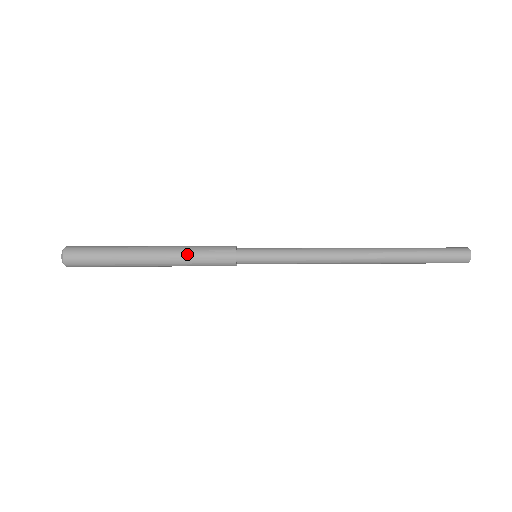
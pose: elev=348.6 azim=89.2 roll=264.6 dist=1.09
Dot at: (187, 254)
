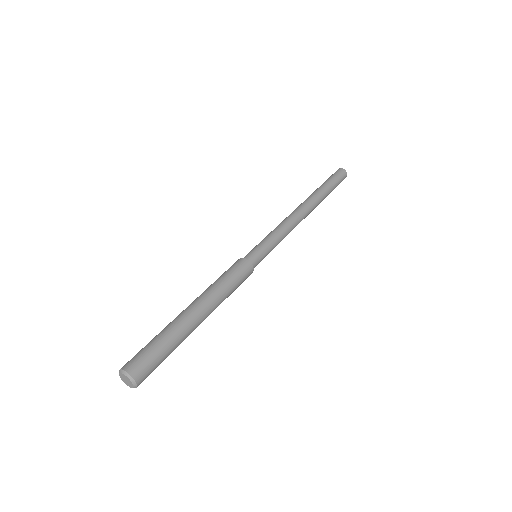
Dot at: (224, 291)
